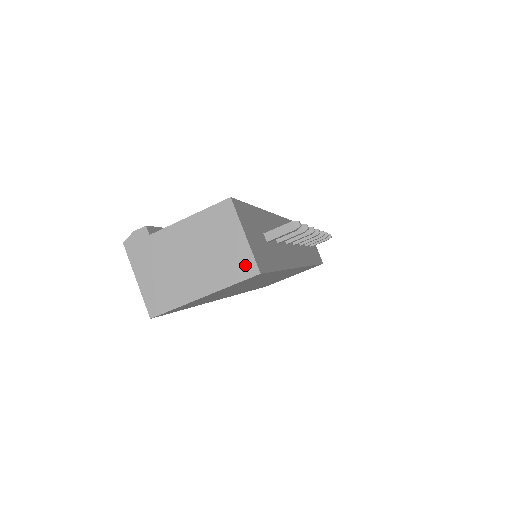
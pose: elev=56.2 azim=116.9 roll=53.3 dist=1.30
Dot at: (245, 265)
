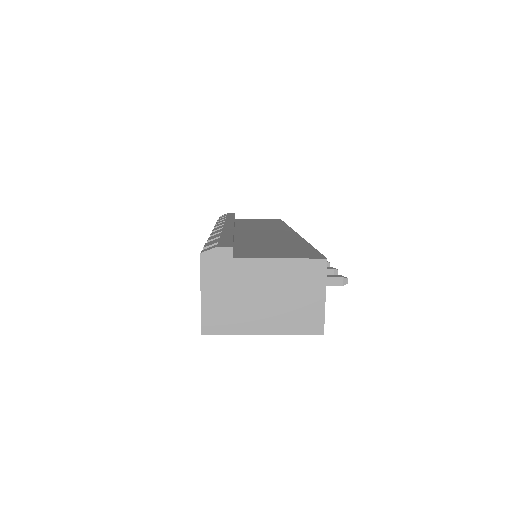
Dot at: (314, 323)
